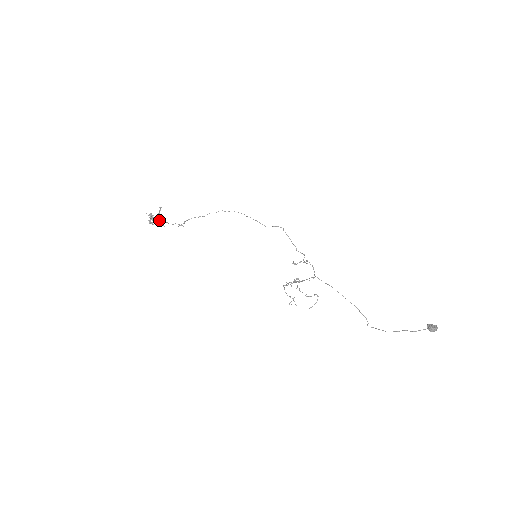
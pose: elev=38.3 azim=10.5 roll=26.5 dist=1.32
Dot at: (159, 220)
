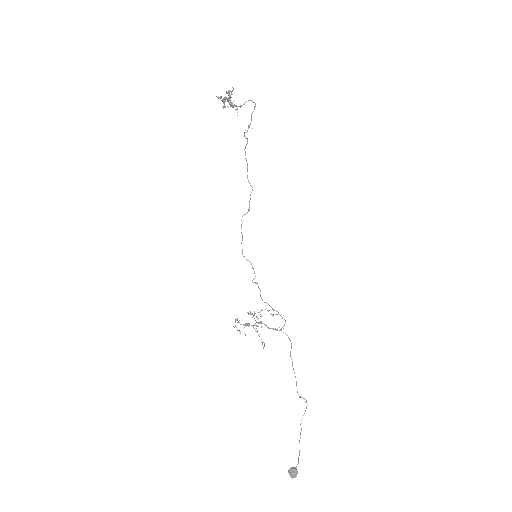
Dot at: (232, 105)
